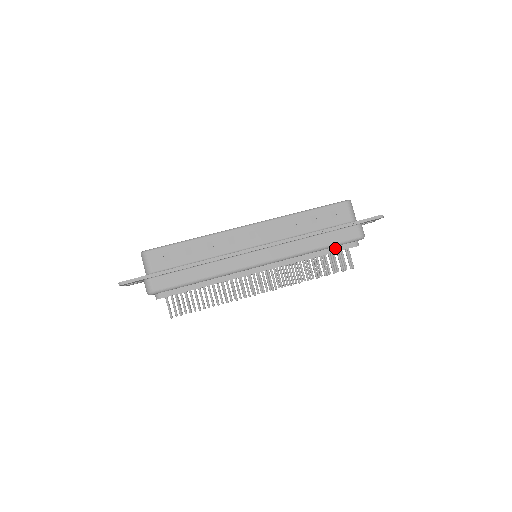
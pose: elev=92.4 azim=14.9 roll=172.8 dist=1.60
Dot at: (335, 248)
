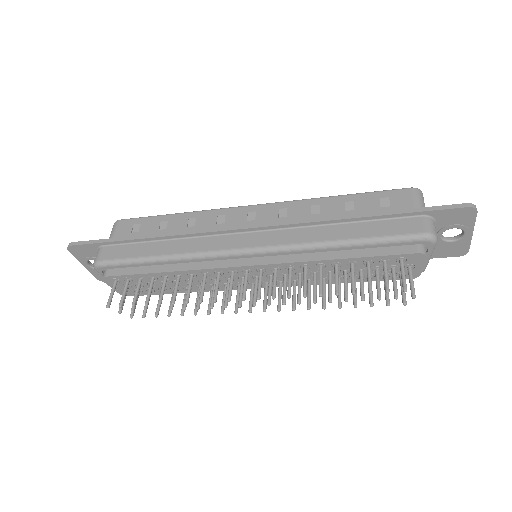
Dot at: (378, 250)
